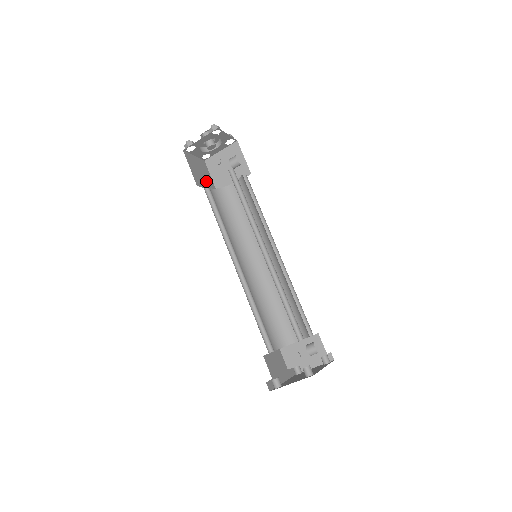
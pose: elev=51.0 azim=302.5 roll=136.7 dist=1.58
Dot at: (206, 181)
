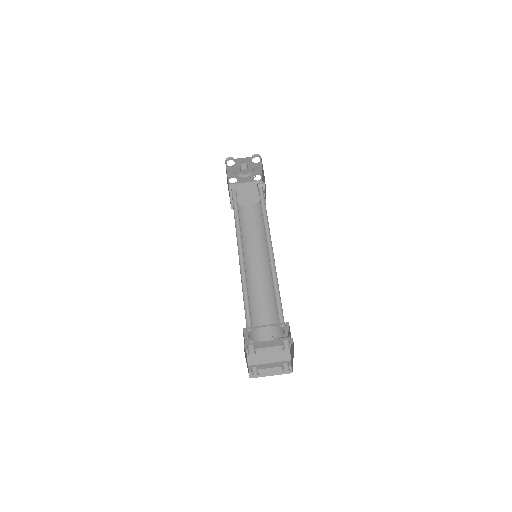
Dot at: occluded
